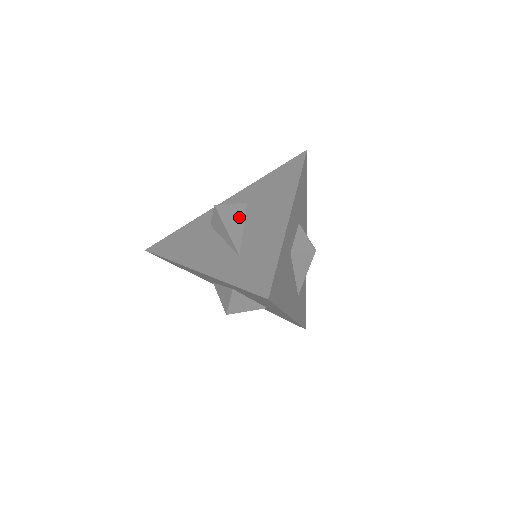
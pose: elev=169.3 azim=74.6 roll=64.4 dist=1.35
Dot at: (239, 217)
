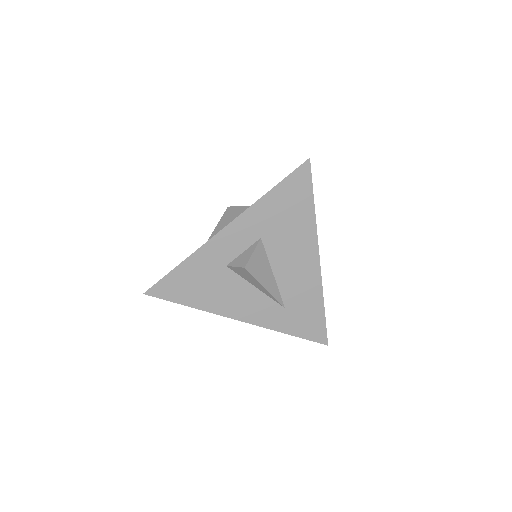
Dot at: (266, 265)
